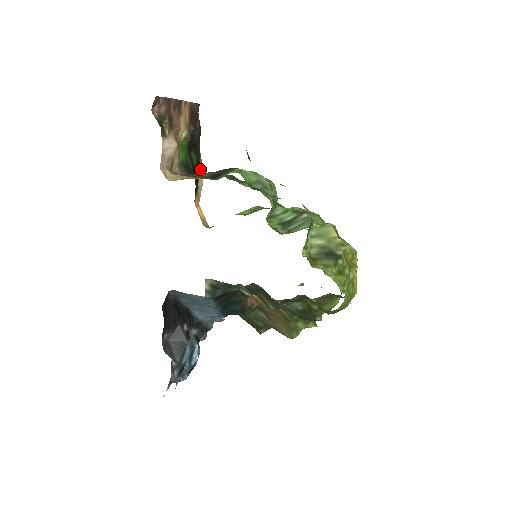
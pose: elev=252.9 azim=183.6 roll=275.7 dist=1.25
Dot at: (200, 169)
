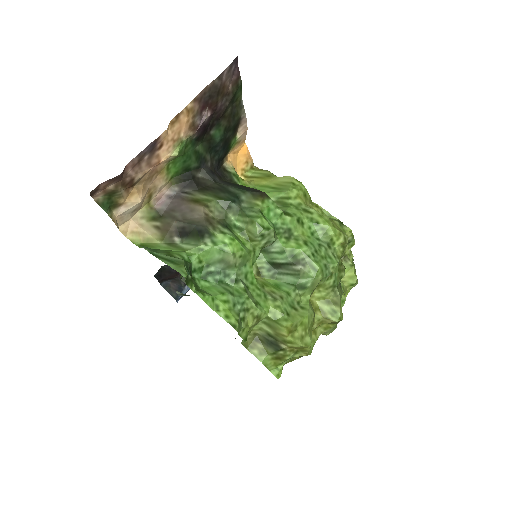
Dot at: (241, 120)
